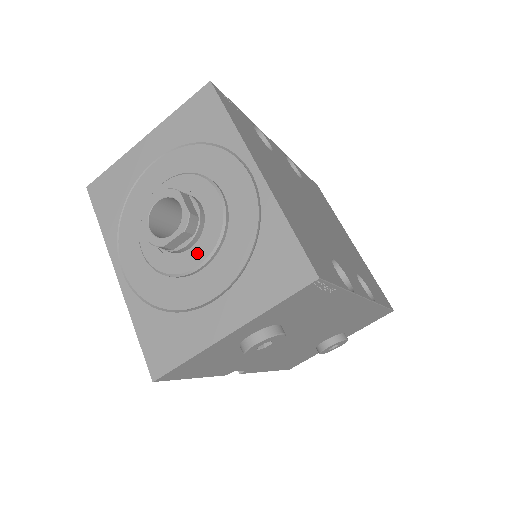
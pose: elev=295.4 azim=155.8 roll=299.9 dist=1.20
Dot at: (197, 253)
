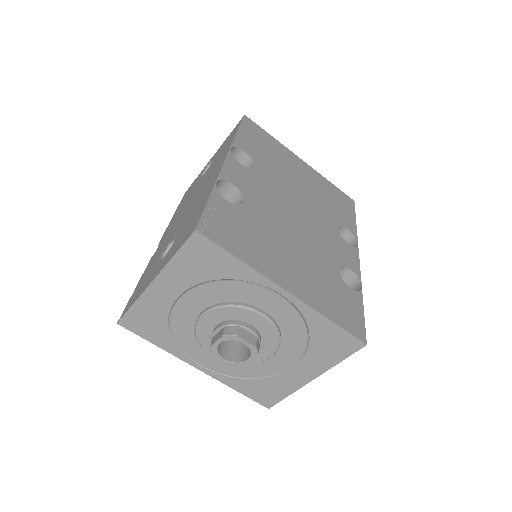
Dot at: (265, 351)
